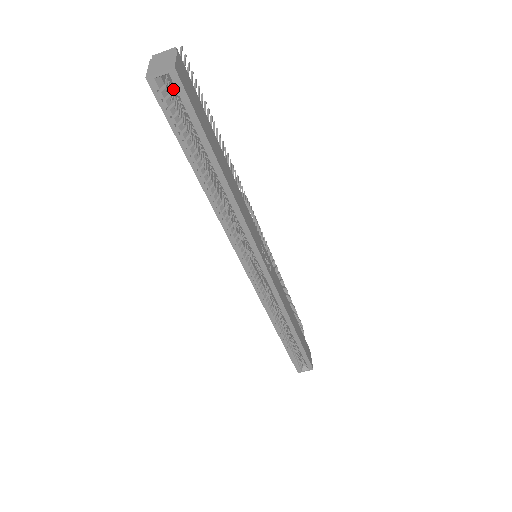
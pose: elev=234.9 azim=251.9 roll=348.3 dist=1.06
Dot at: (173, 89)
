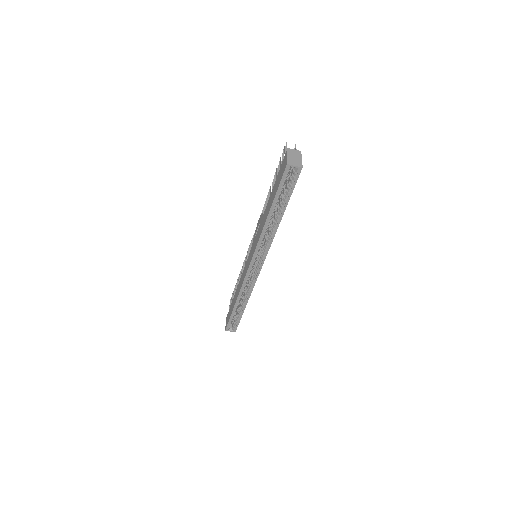
Dot at: (293, 172)
